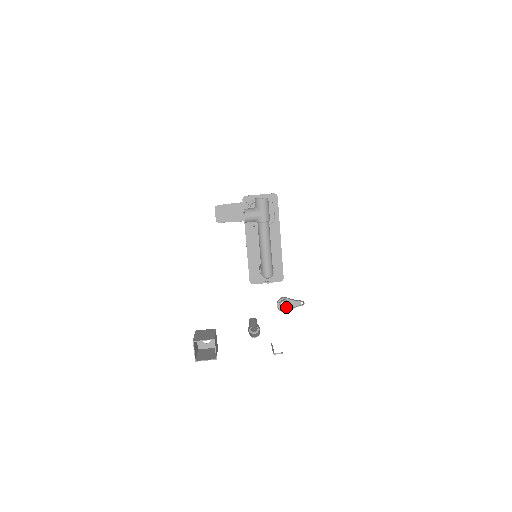
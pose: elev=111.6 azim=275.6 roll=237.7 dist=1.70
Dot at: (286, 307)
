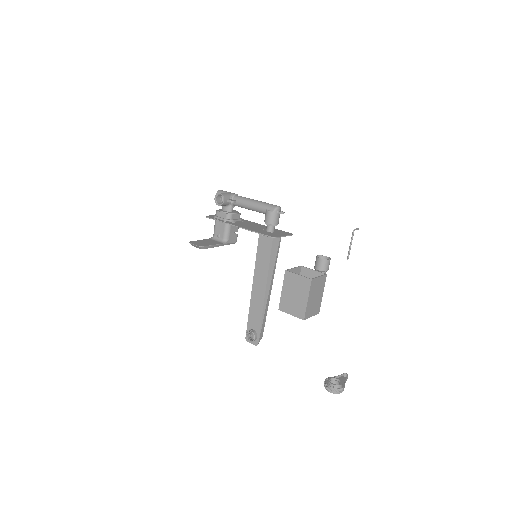
Dot at: occluded
